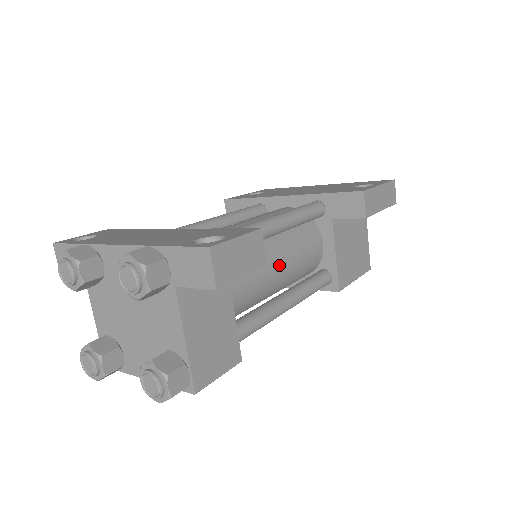
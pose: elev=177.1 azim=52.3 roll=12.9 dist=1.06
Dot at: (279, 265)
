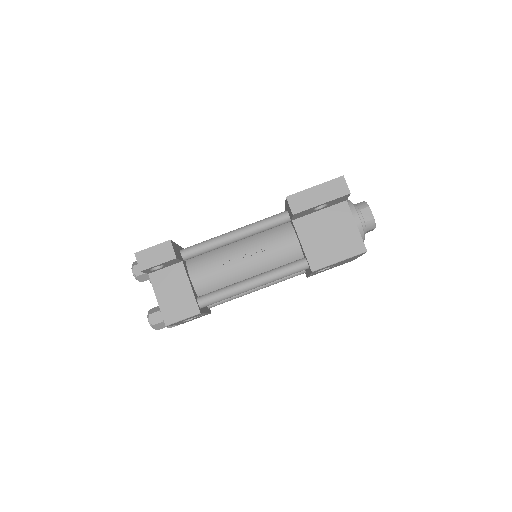
Dot at: (244, 259)
